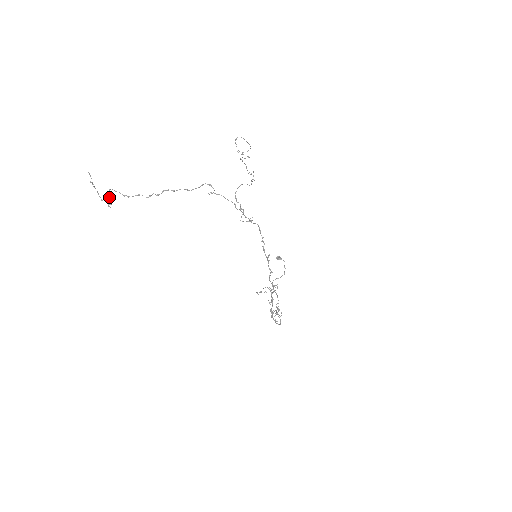
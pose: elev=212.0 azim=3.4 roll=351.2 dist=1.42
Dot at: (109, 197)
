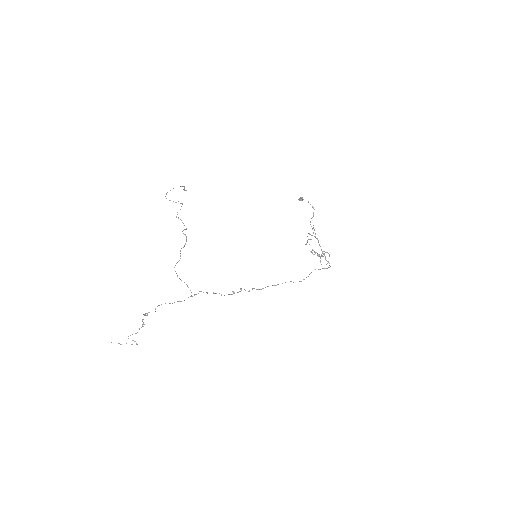
Dot at: (132, 340)
